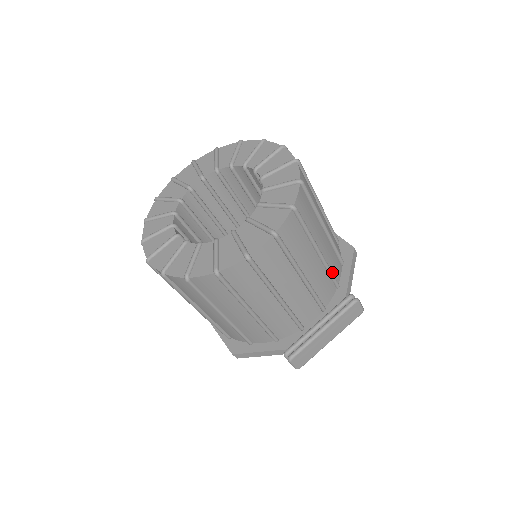
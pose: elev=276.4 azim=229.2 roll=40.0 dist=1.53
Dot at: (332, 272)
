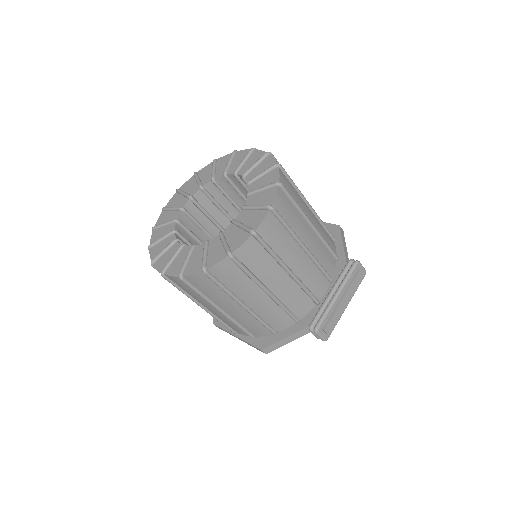
Dot at: (328, 244)
